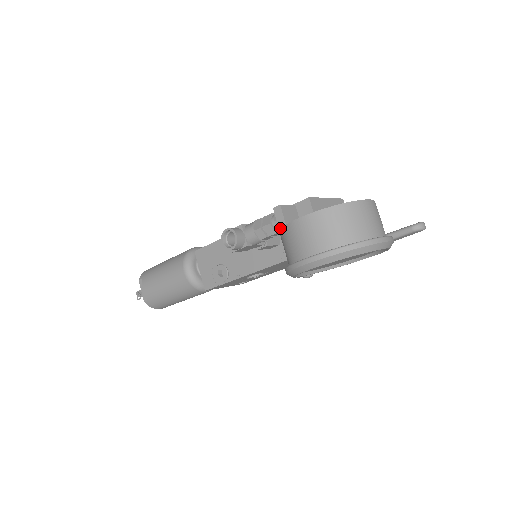
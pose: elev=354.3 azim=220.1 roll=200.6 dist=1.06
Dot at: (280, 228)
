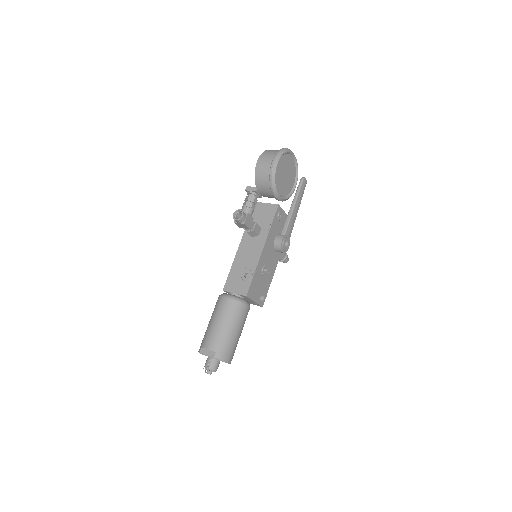
Dot at: (254, 190)
